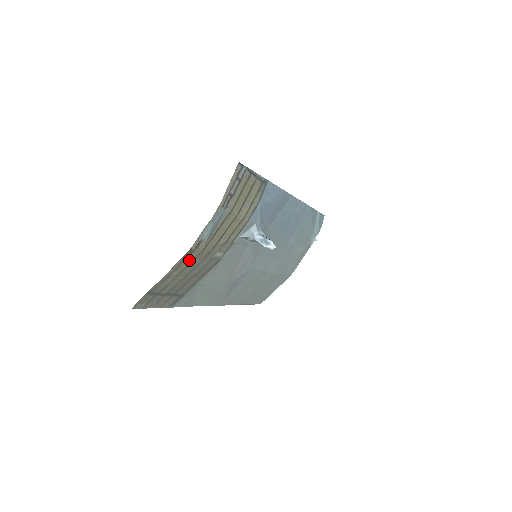
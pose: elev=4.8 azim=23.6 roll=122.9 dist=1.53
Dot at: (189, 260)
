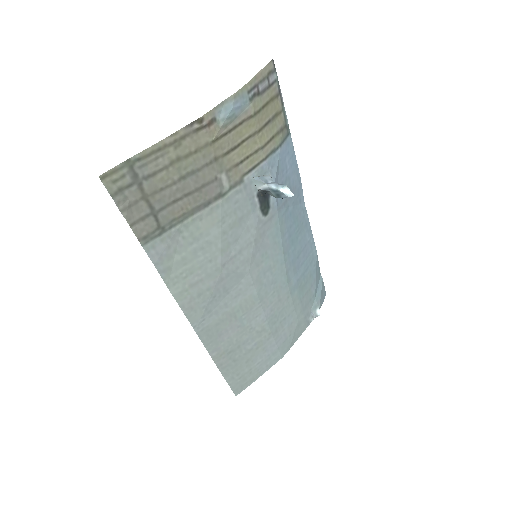
Dot at: (194, 144)
